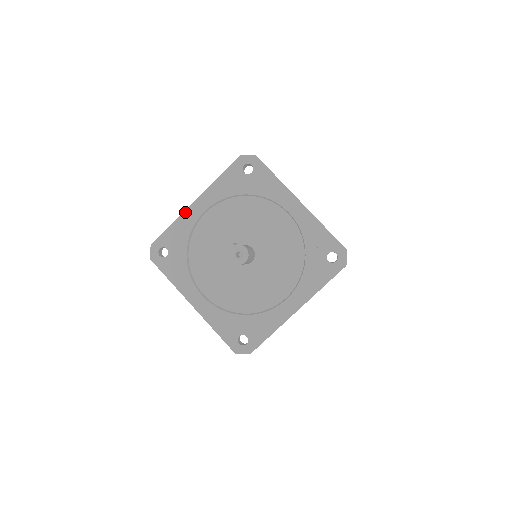
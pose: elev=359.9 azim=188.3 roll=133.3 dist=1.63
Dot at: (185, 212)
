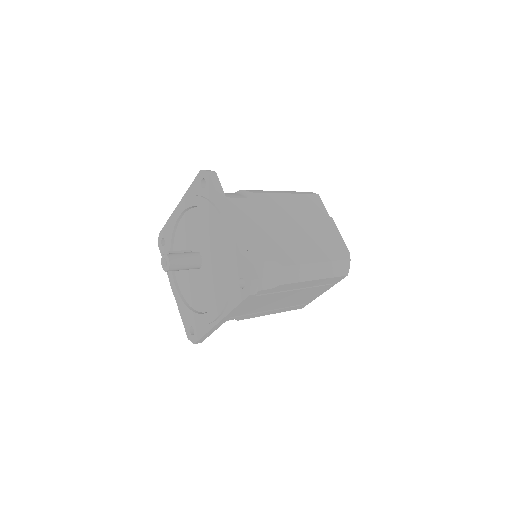
Dot at: (173, 213)
